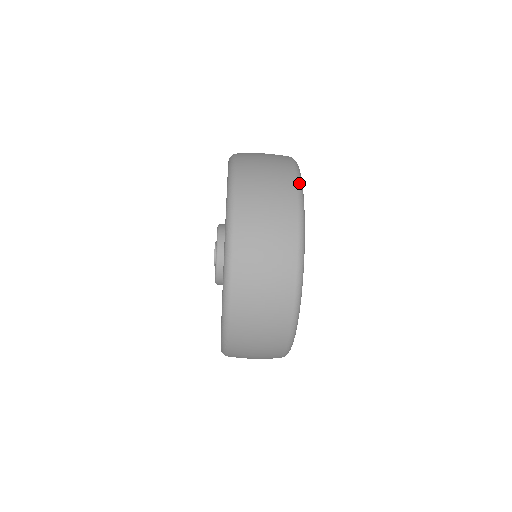
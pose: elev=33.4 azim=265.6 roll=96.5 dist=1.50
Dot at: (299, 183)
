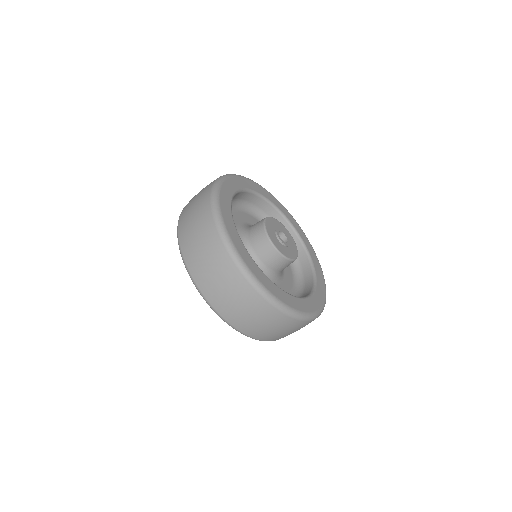
Dot at: (228, 174)
